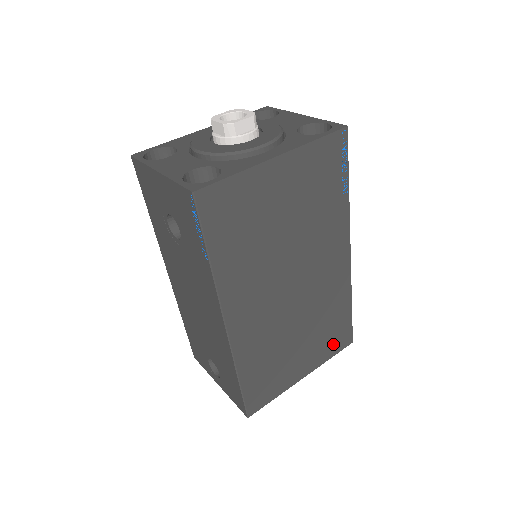
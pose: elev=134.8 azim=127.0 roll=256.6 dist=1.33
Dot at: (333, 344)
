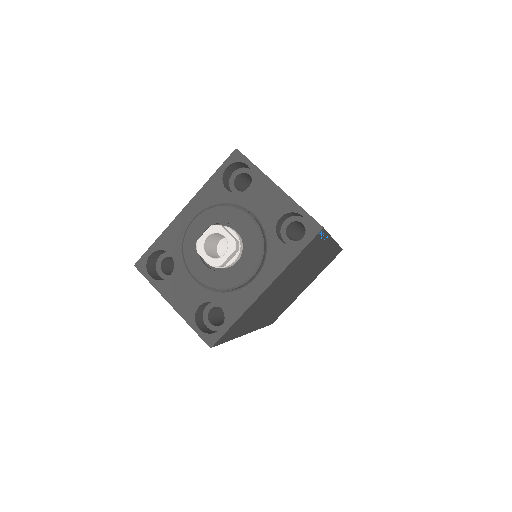
Dot at: (327, 264)
